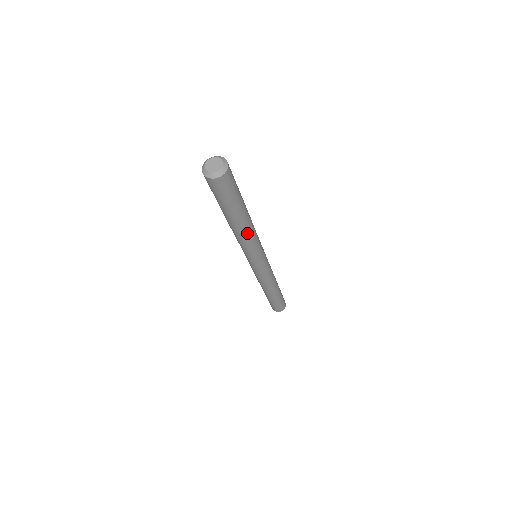
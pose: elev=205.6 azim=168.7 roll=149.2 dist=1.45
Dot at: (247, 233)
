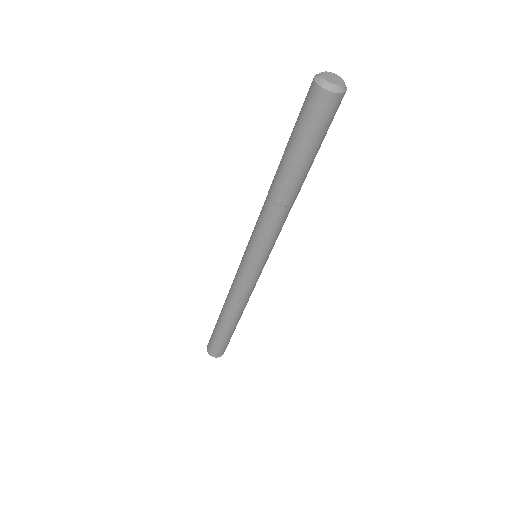
Dot at: (280, 206)
